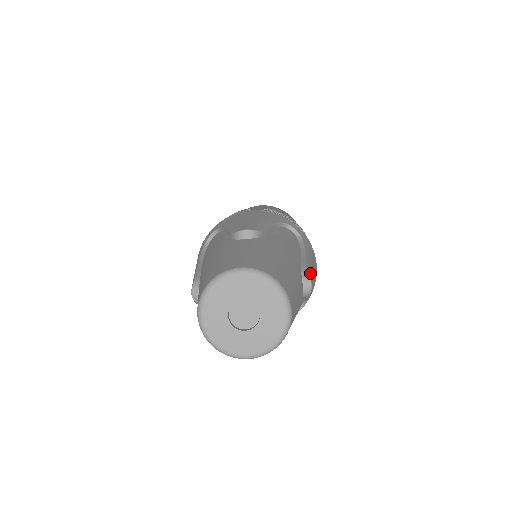
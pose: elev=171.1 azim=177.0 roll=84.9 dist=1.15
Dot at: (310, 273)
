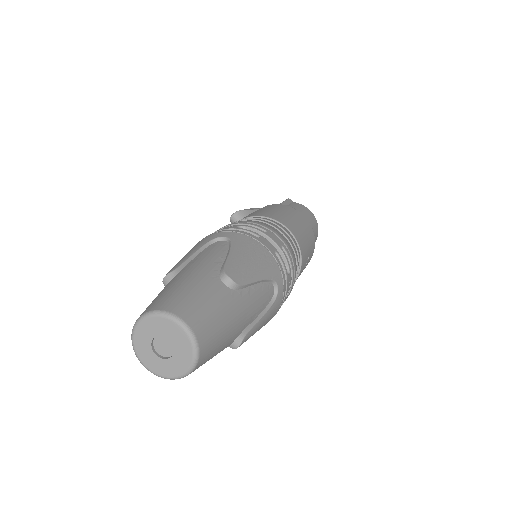
Dot at: (247, 337)
